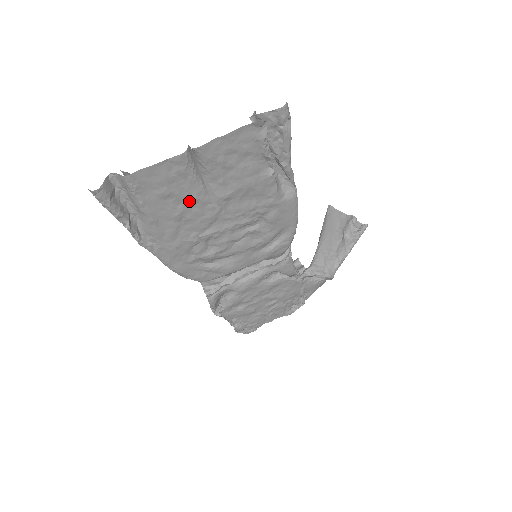
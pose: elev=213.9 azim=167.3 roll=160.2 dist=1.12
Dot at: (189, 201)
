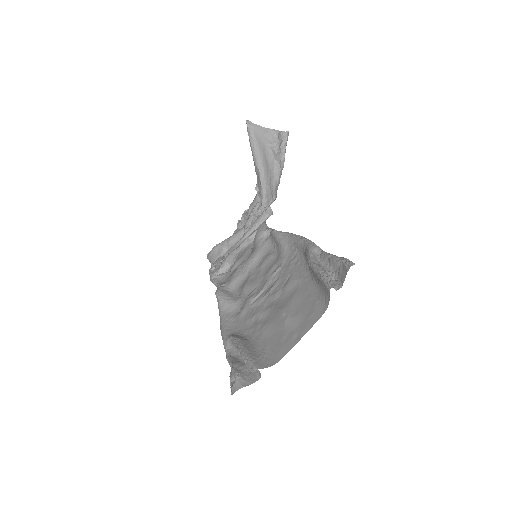
Dot at: (269, 325)
